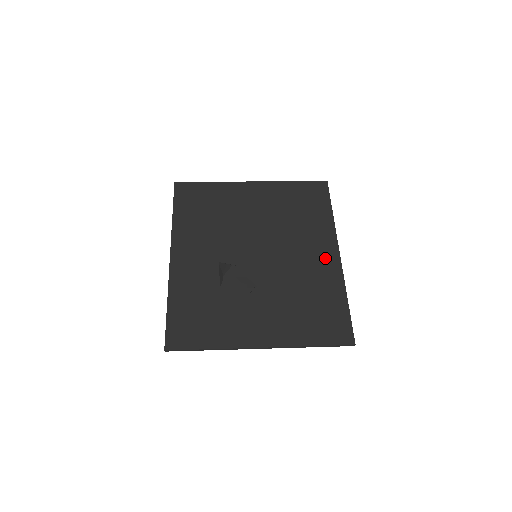
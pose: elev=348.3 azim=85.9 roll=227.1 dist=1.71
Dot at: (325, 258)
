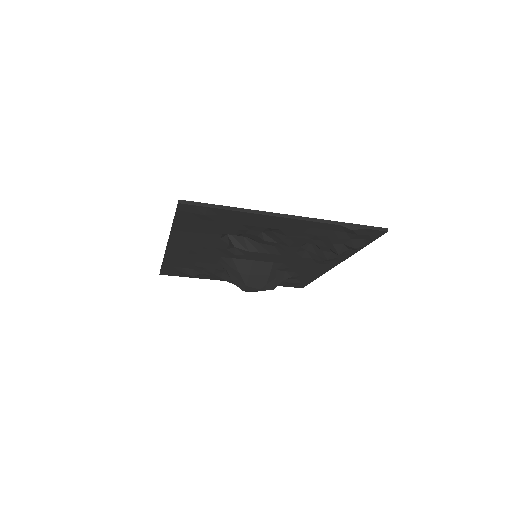
Dot at: occluded
